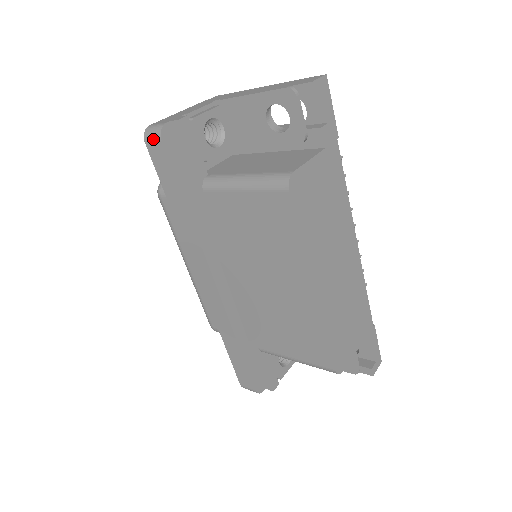
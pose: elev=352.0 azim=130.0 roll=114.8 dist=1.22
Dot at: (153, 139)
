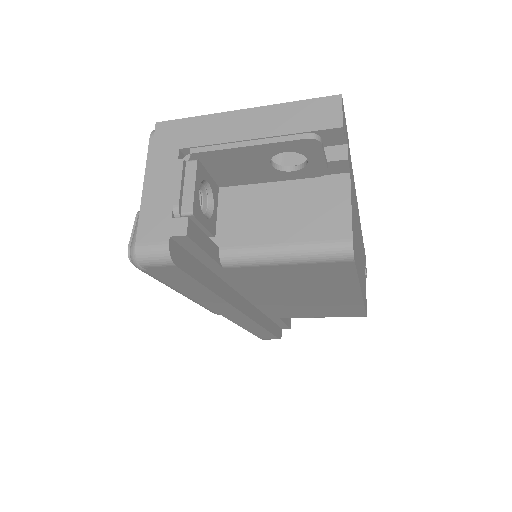
Dot at: (159, 265)
